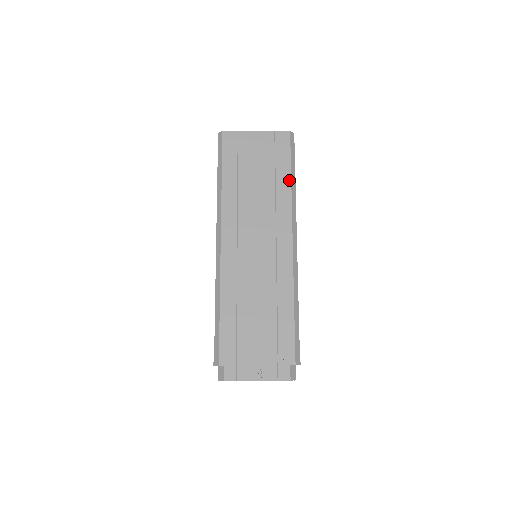
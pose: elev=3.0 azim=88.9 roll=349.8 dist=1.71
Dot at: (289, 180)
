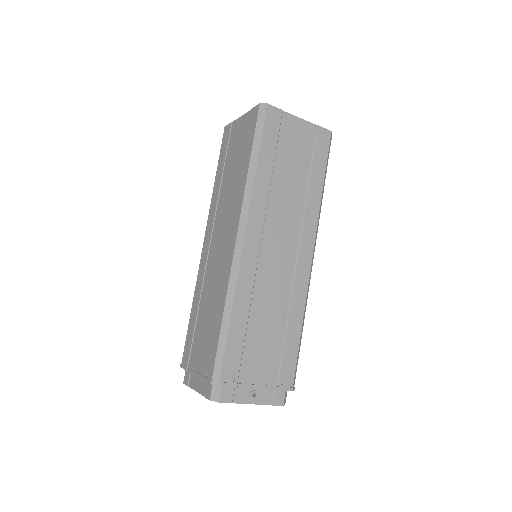
Dot at: (321, 187)
